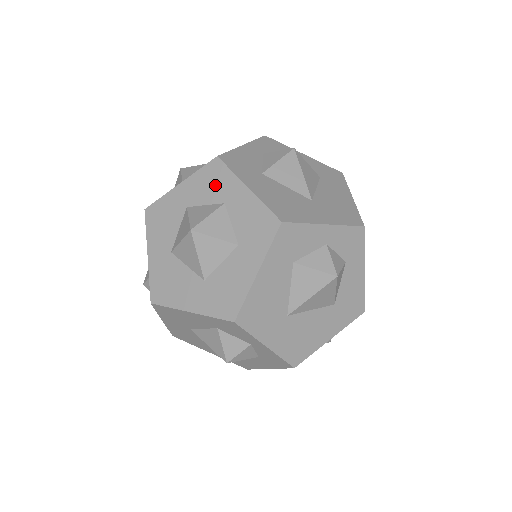
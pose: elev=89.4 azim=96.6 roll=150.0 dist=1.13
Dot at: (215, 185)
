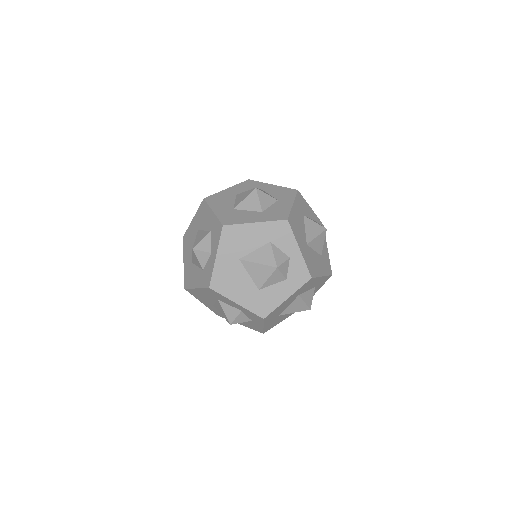
Dot at: (284, 194)
